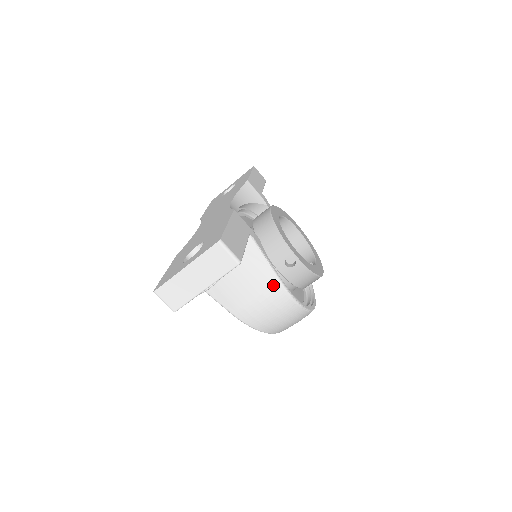
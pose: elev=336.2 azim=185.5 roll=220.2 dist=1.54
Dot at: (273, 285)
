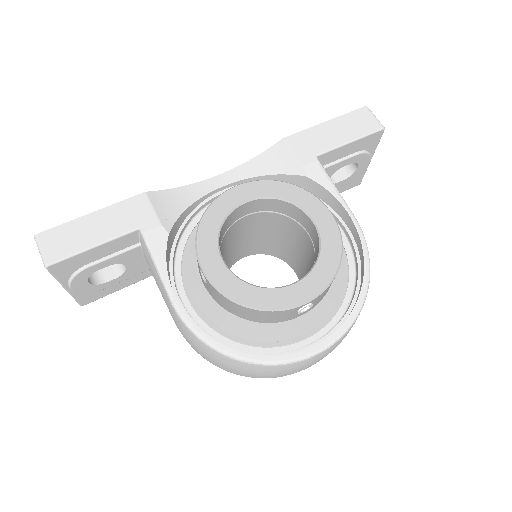
Dot at: (170, 304)
